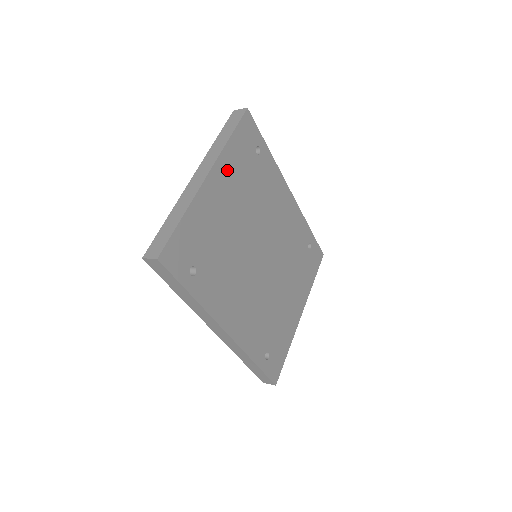
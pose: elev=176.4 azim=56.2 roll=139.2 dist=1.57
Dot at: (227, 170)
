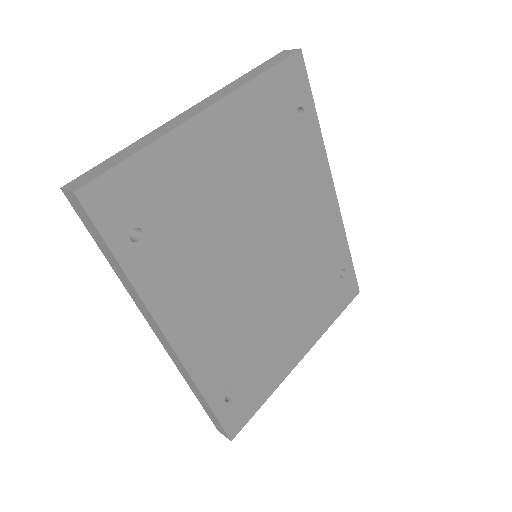
Dot at: (241, 117)
